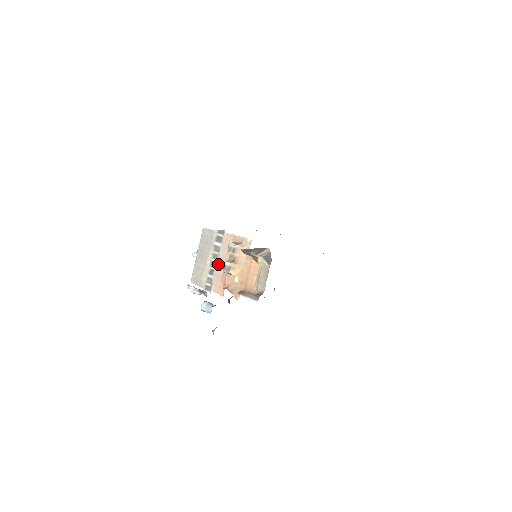
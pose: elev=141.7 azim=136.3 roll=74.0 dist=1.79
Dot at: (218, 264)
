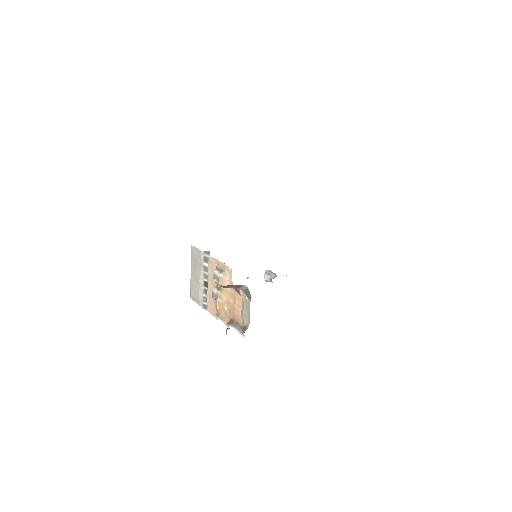
Dot at: (209, 287)
